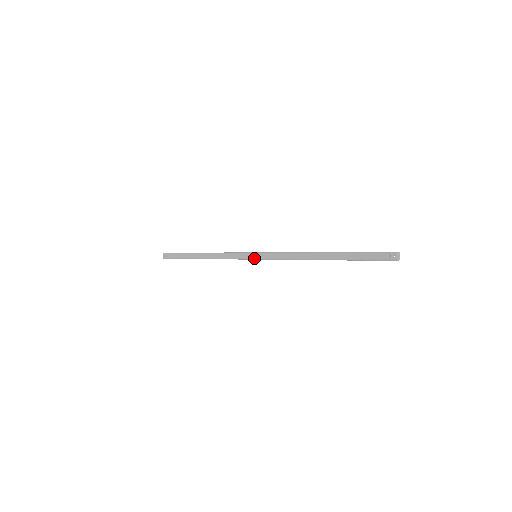
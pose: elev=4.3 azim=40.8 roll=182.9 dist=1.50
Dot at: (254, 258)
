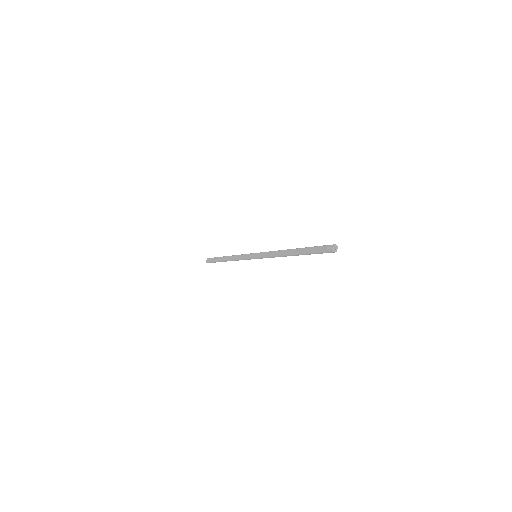
Dot at: (253, 257)
